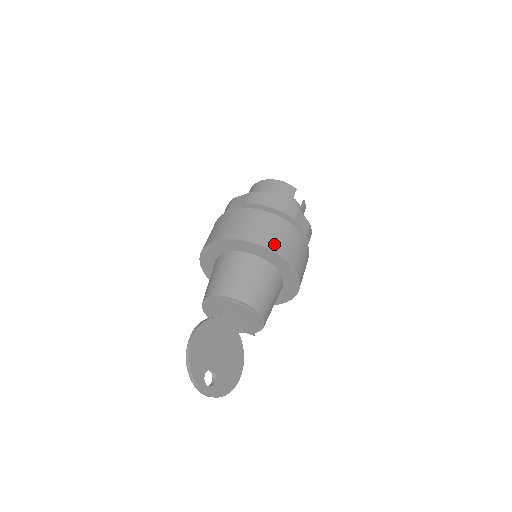
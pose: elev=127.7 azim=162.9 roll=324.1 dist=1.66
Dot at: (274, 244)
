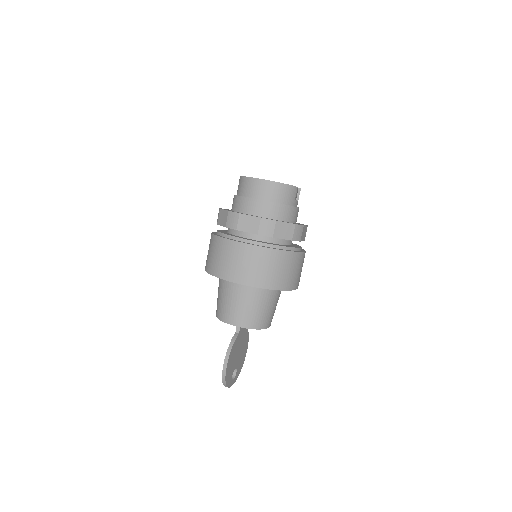
Dot at: (288, 283)
